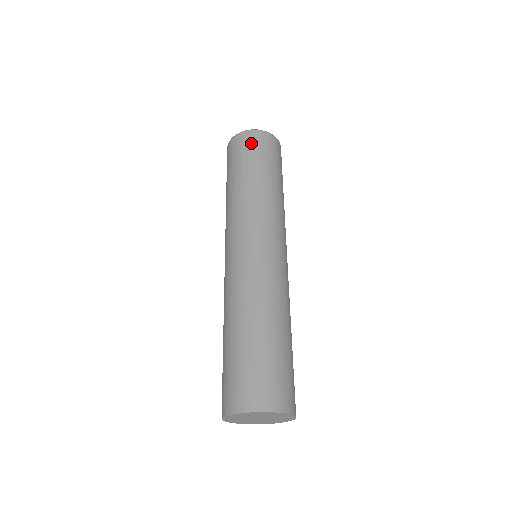
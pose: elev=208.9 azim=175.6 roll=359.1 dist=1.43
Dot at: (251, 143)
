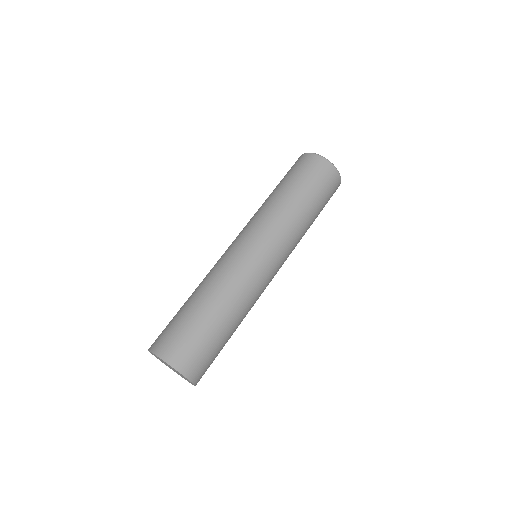
Dot at: (293, 165)
